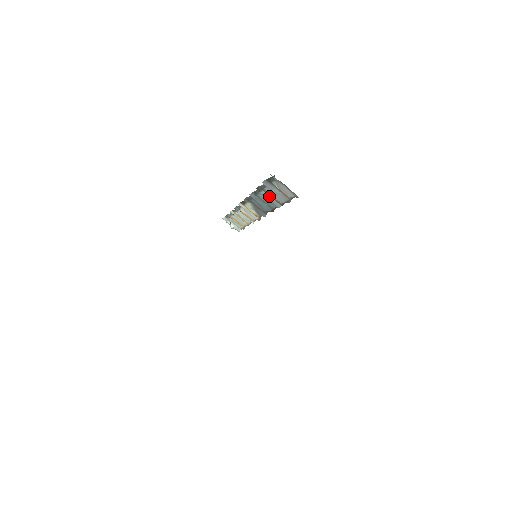
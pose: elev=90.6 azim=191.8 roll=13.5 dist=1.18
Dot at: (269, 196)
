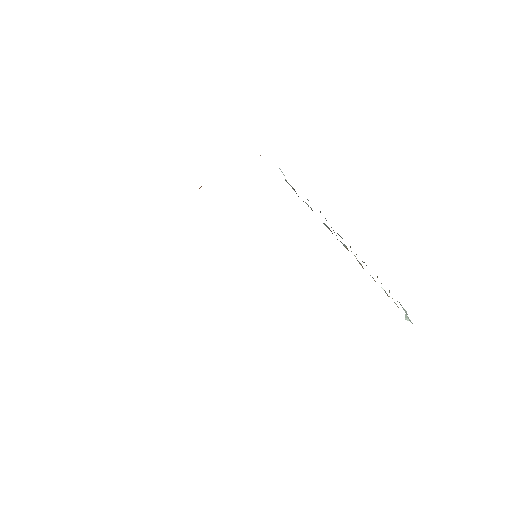
Dot at: occluded
